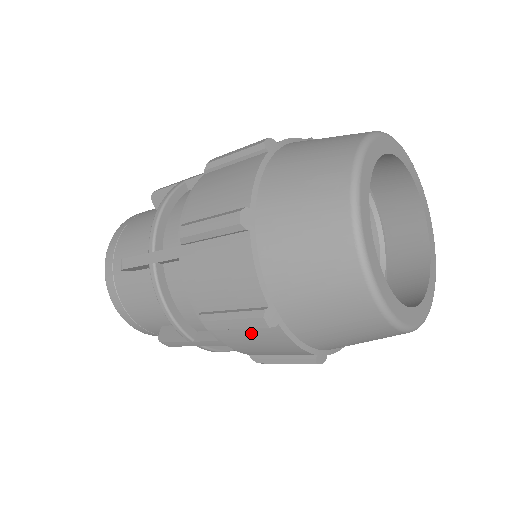
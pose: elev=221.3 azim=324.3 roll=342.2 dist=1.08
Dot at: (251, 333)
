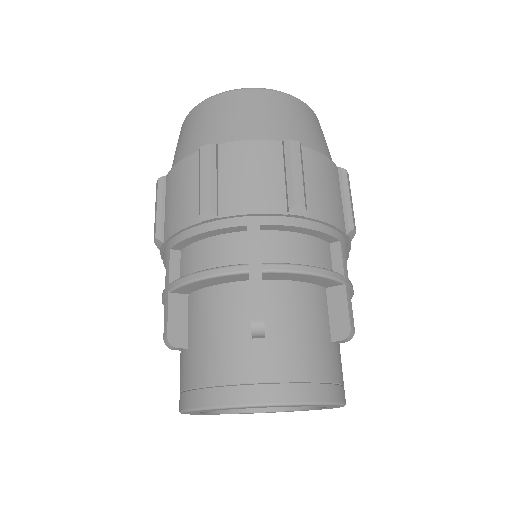
Dot at: (228, 174)
